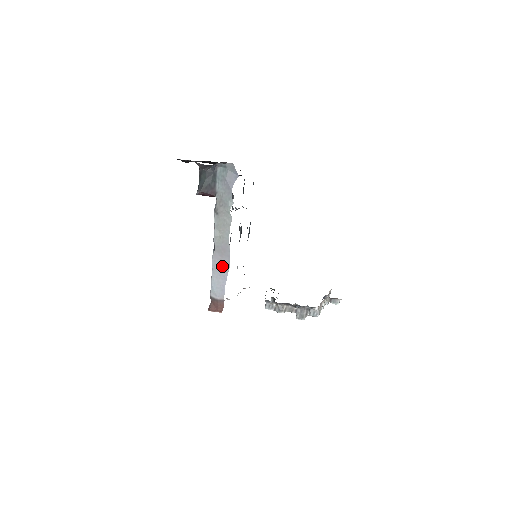
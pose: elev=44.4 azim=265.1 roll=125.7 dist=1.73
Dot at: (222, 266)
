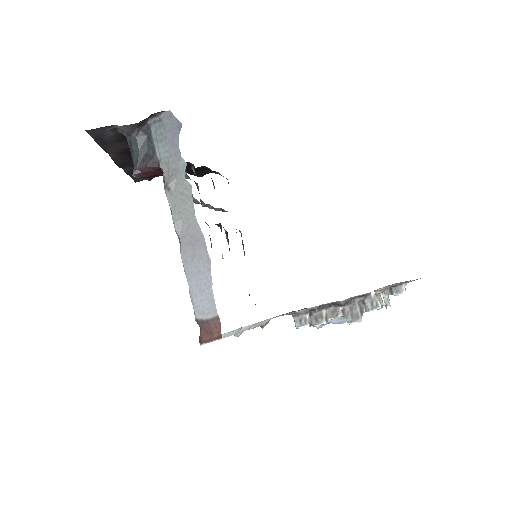
Dot at: (199, 264)
